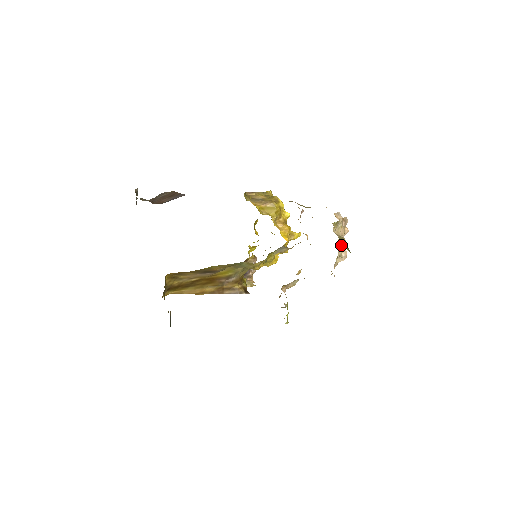
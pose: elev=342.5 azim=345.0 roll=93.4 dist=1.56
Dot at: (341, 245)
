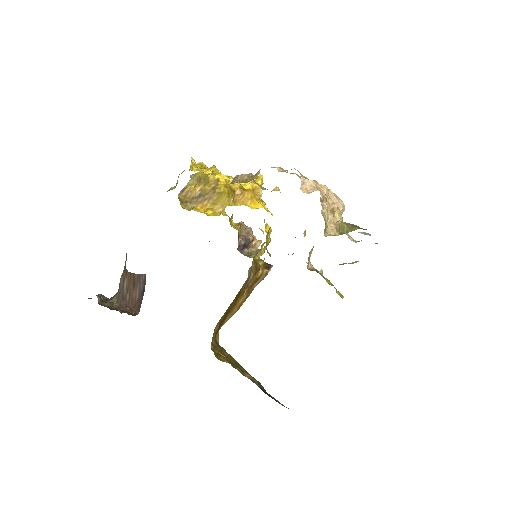
Dot at: (336, 214)
